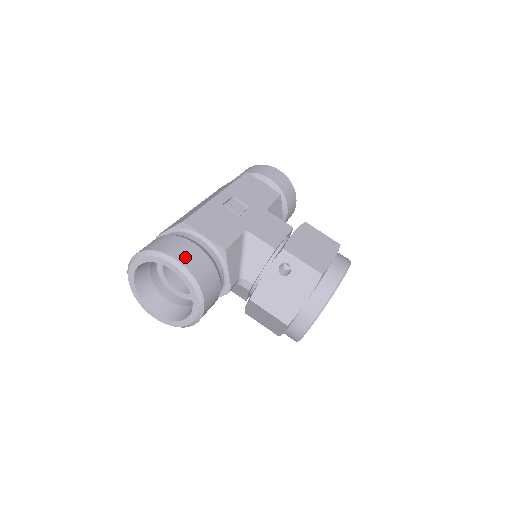
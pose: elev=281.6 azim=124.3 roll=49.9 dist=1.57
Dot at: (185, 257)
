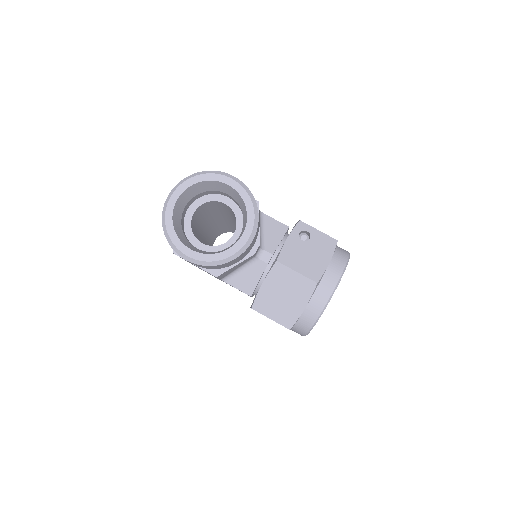
Dot at: occluded
